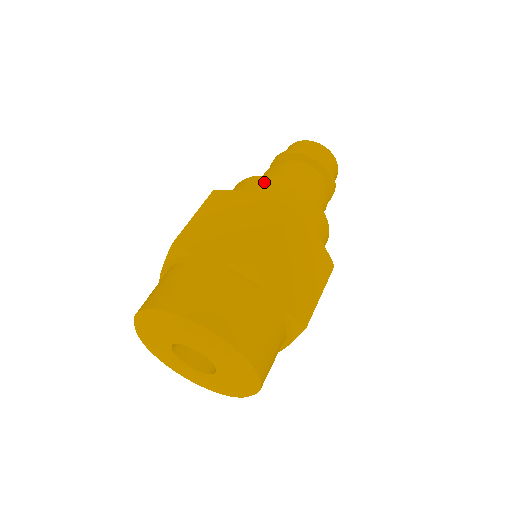
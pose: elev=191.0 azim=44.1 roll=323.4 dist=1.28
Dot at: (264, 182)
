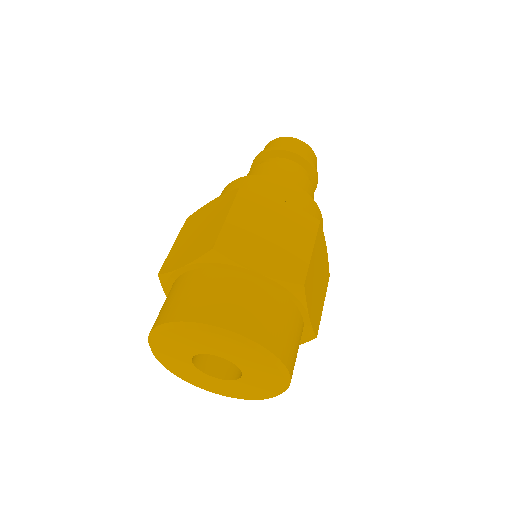
Dot at: (282, 186)
